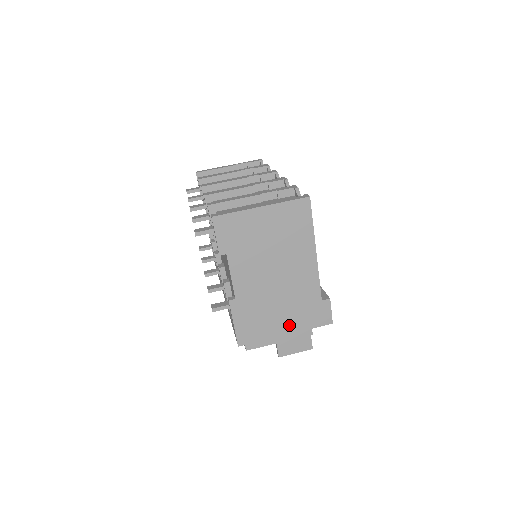
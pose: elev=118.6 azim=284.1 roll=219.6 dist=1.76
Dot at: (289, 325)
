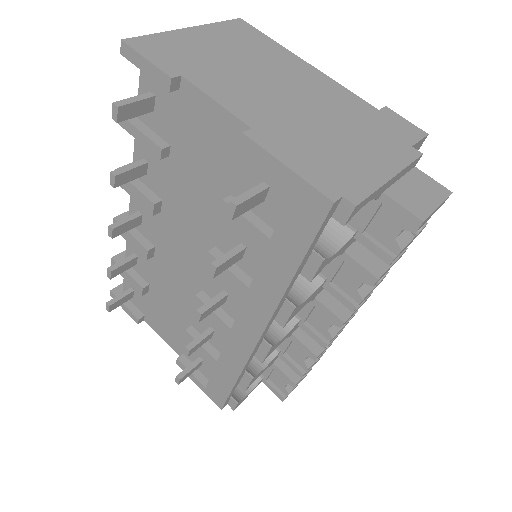
Dot at: (375, 149)
